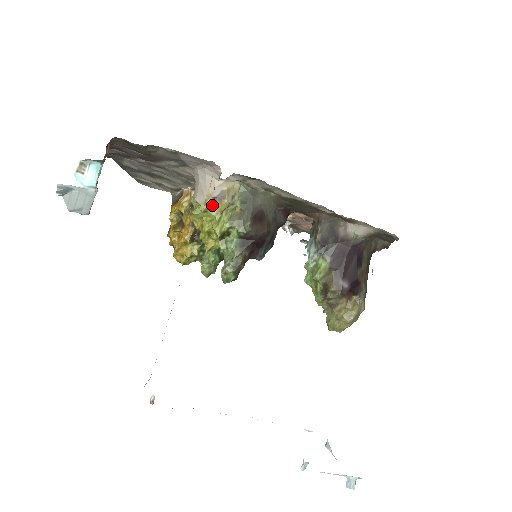
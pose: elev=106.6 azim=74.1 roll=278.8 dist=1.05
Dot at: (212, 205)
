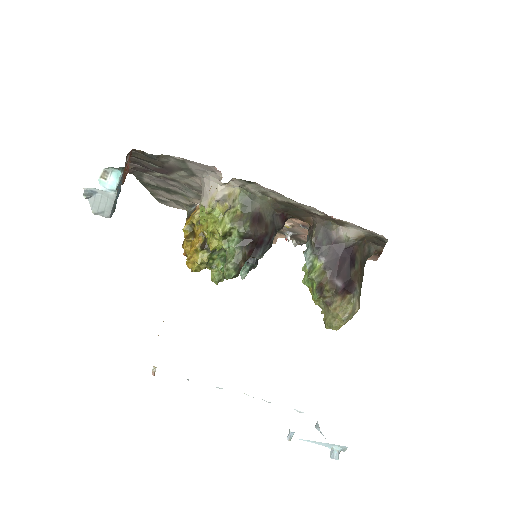
Dot at: (215, 208)
